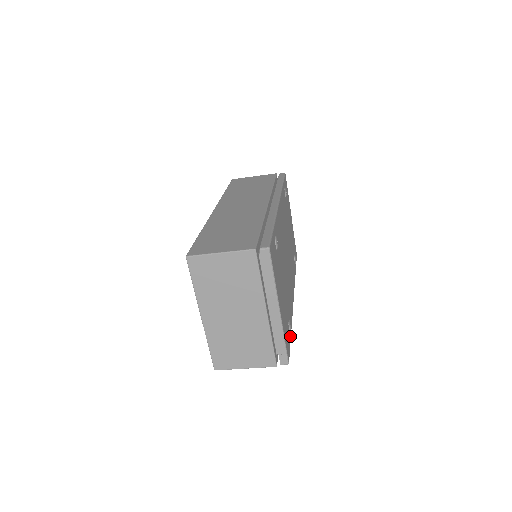
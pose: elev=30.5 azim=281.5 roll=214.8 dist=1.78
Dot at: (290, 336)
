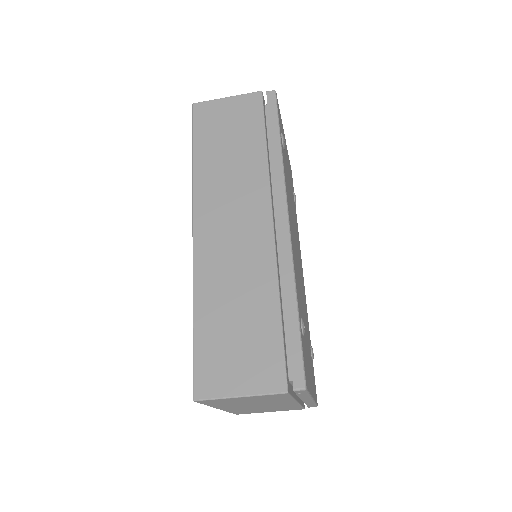
Dot at: occluded
